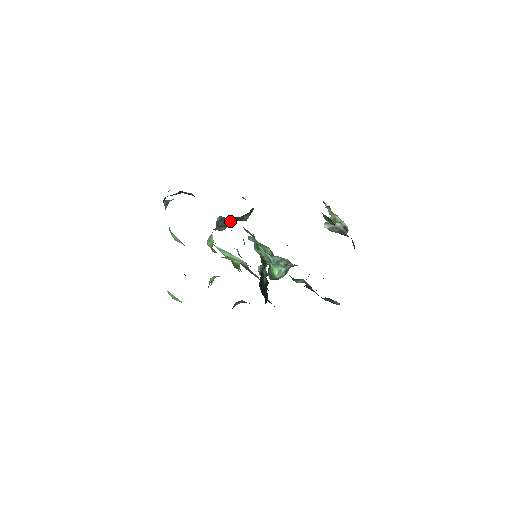
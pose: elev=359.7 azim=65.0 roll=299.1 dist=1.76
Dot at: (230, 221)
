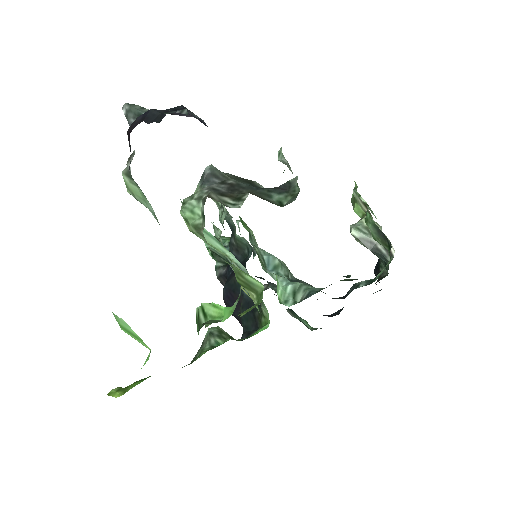
Dot at: (239, 188)
